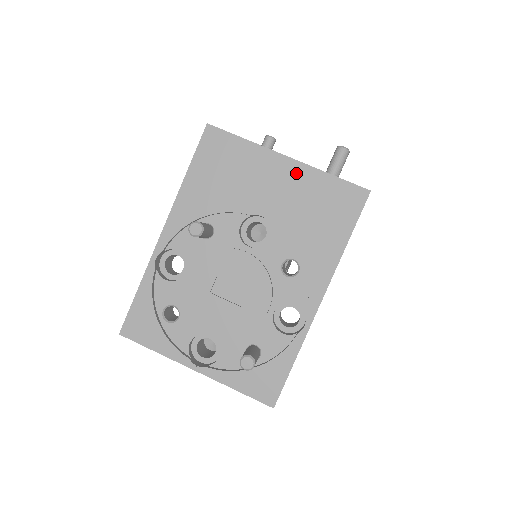
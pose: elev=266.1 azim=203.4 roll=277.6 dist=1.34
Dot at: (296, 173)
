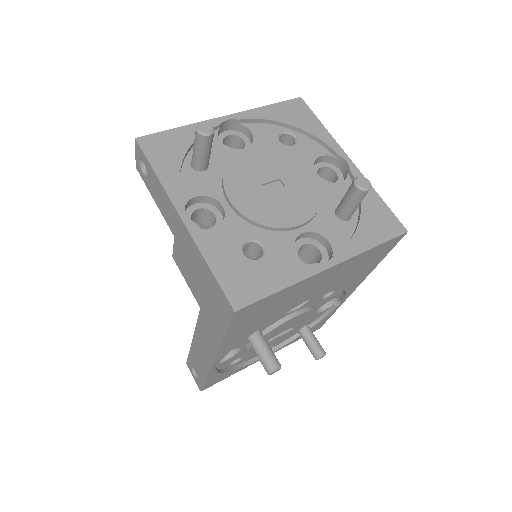
Dot at: (339, 268)
